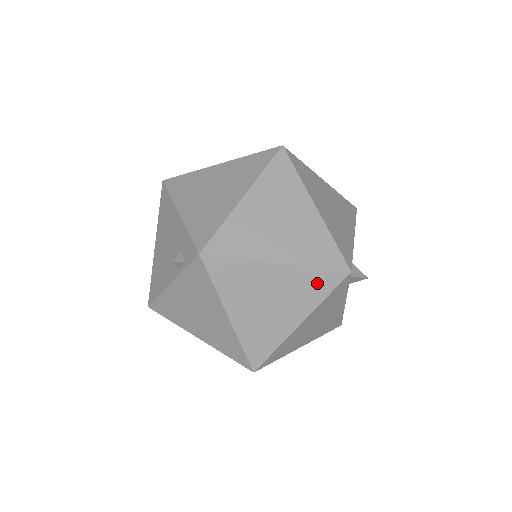
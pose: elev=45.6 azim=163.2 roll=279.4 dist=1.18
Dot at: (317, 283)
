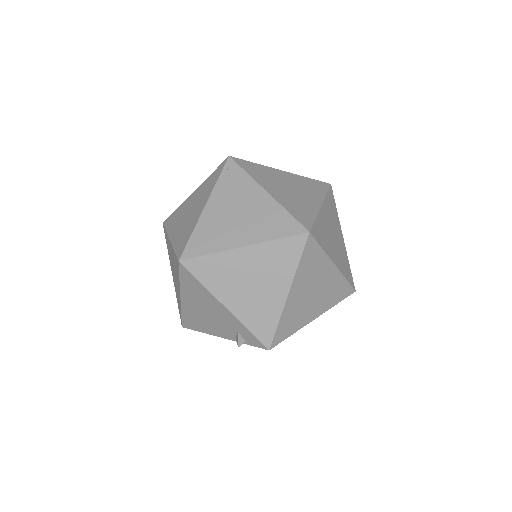
Dot at: occluded
